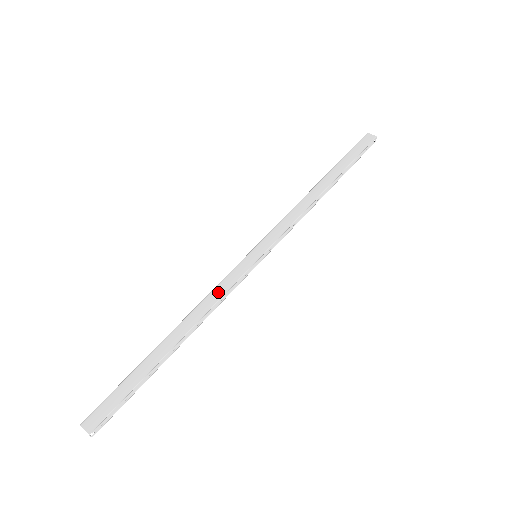
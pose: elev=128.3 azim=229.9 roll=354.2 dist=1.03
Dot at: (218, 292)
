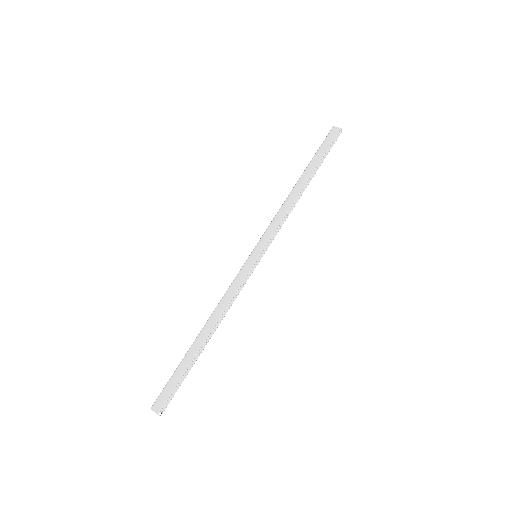
Dot at: (231, 292)
